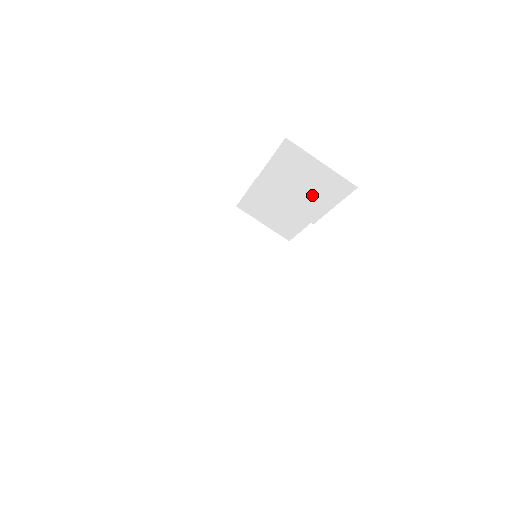
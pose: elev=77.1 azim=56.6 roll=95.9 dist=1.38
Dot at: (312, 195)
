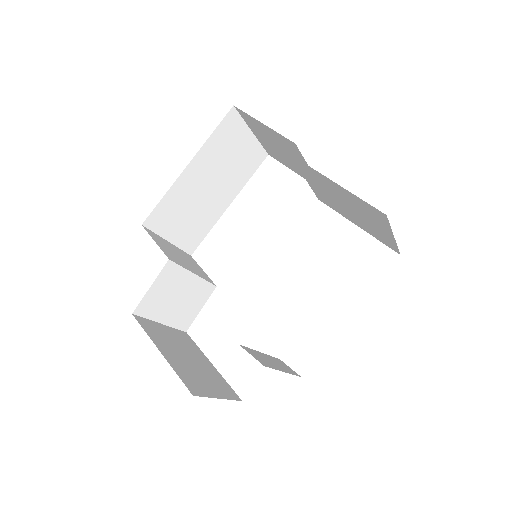
Dot at: (348, 212)
